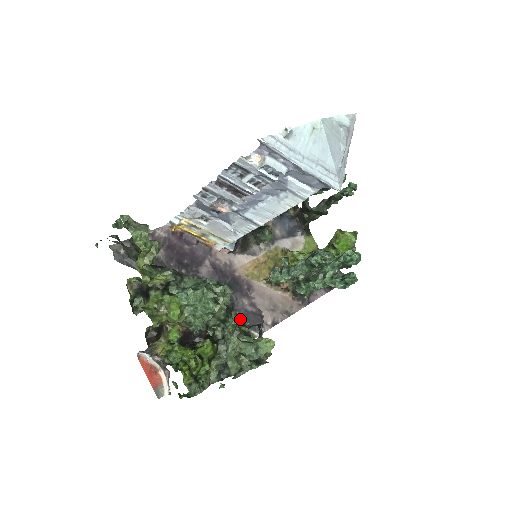
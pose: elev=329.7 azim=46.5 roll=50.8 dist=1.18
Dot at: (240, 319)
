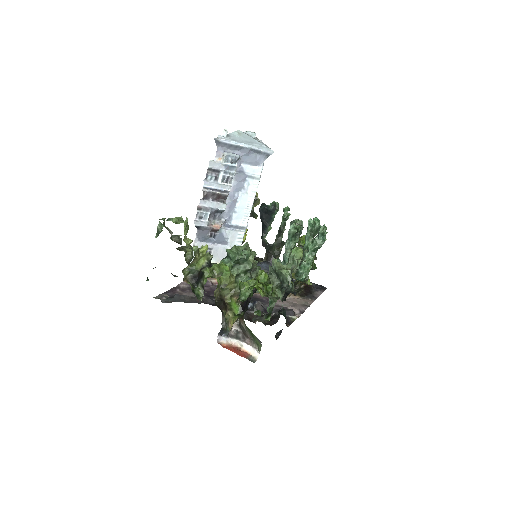
Dot at: occluded
